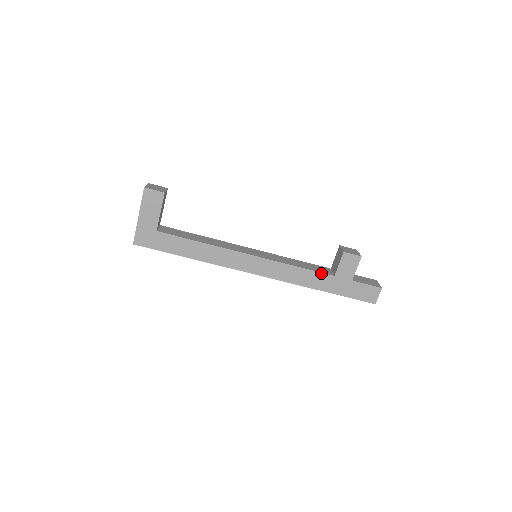
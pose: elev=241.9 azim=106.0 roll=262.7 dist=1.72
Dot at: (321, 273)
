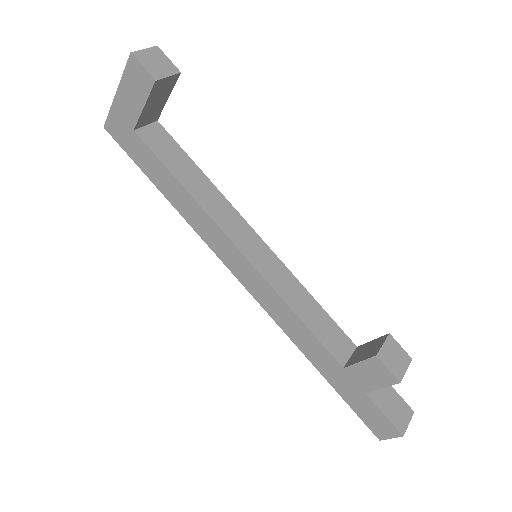
Dot at: (326, 350)
